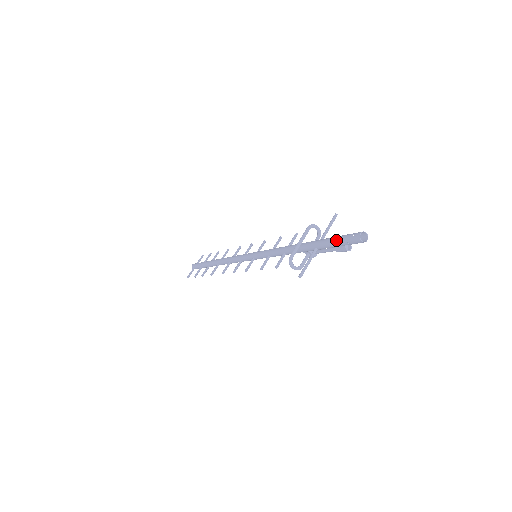
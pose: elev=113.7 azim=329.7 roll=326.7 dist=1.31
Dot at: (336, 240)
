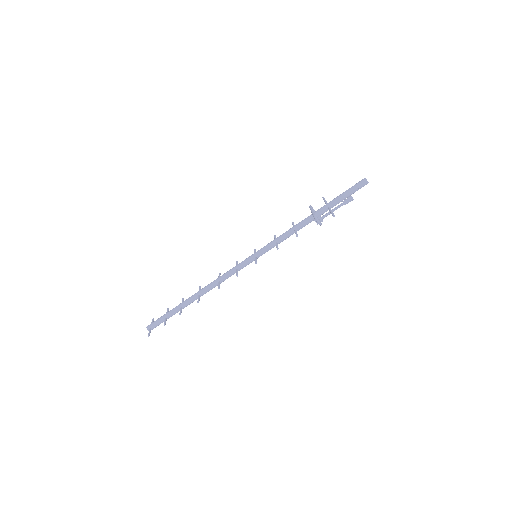
Dot at: (347, 191)
